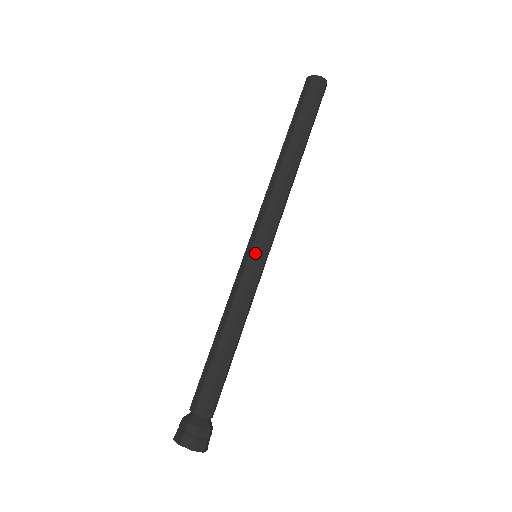
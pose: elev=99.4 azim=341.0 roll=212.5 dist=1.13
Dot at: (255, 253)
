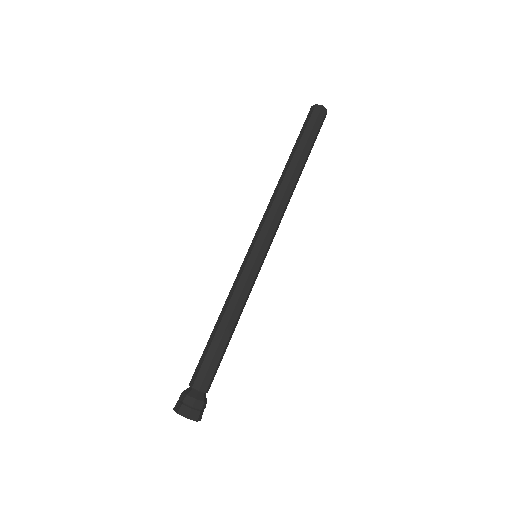
Dot at: (249, 251)
